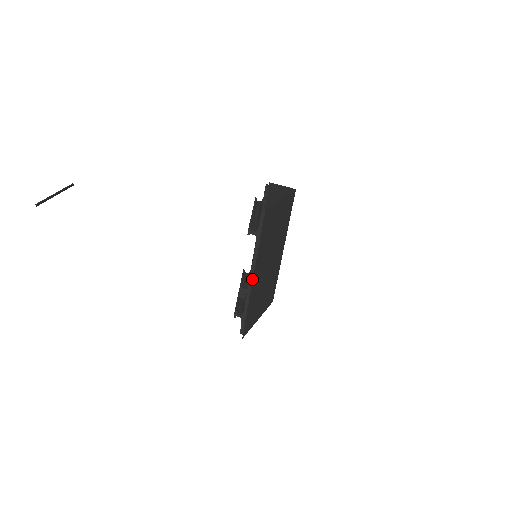
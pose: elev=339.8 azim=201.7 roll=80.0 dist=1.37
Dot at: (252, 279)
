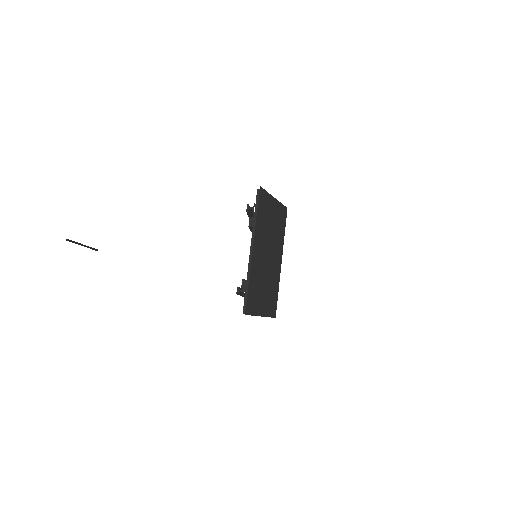
Dot at: (252, 254)
